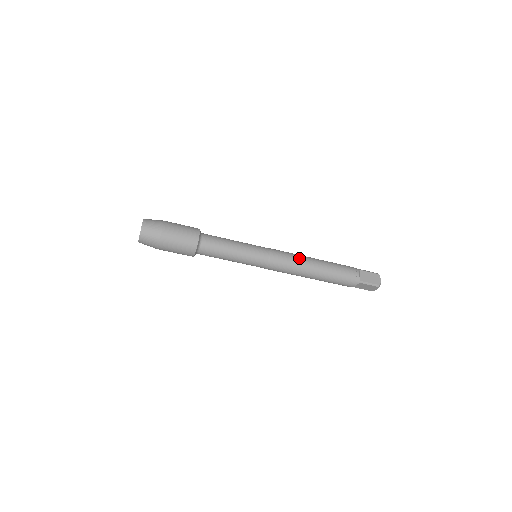
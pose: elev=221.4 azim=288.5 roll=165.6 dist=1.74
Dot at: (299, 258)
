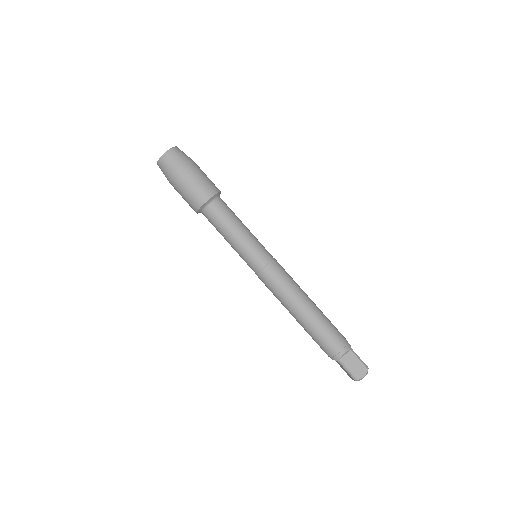
Dot at: occluded
